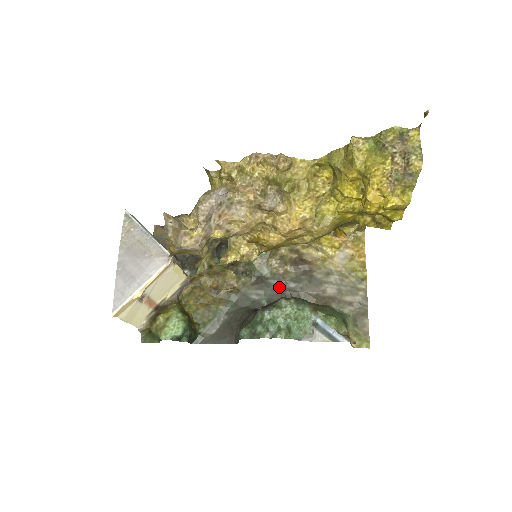
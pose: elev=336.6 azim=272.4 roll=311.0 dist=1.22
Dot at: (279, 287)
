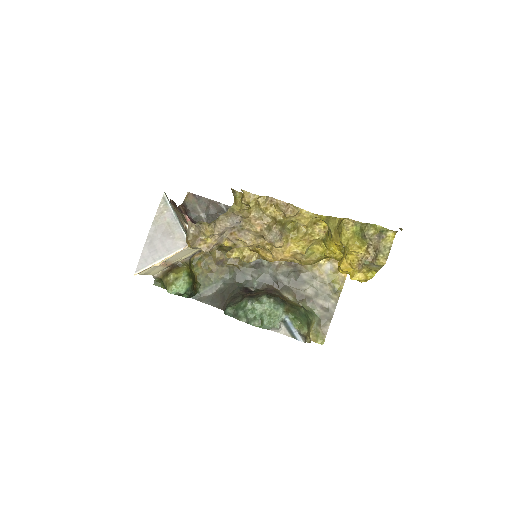
Dot at: (271, 276)
